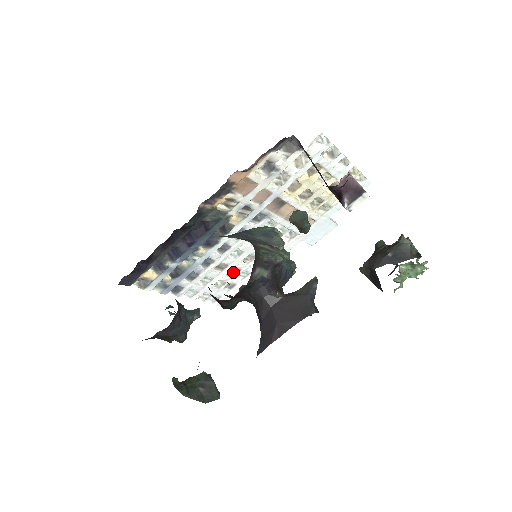
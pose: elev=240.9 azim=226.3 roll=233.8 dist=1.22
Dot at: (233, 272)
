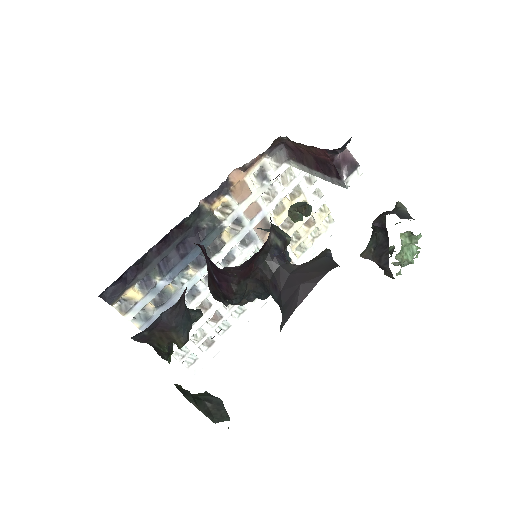
Dot at: (214, 320)
